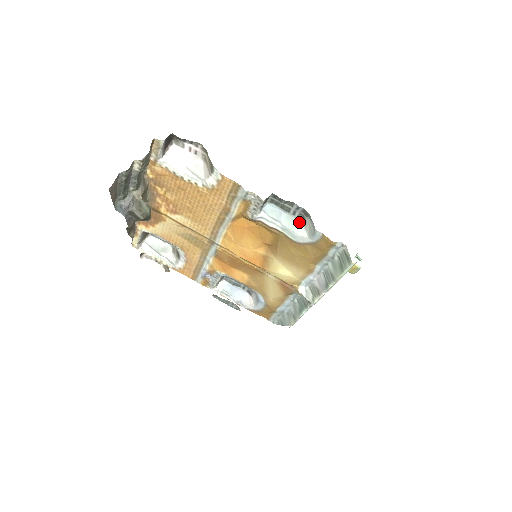
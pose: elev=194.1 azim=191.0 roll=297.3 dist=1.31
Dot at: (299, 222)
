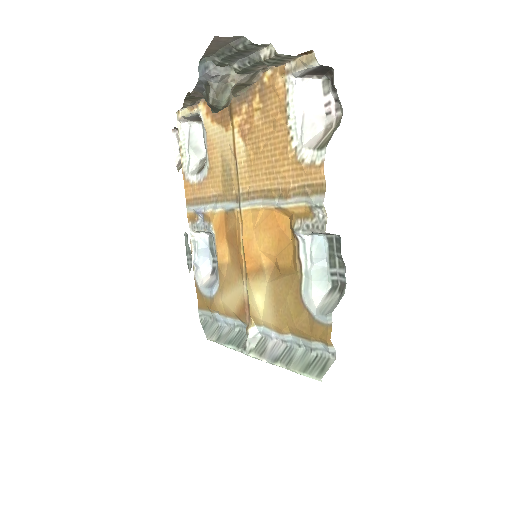
Dot at: (327, 286)
